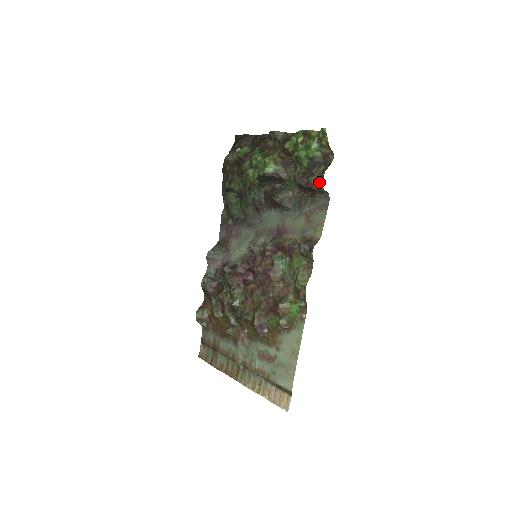
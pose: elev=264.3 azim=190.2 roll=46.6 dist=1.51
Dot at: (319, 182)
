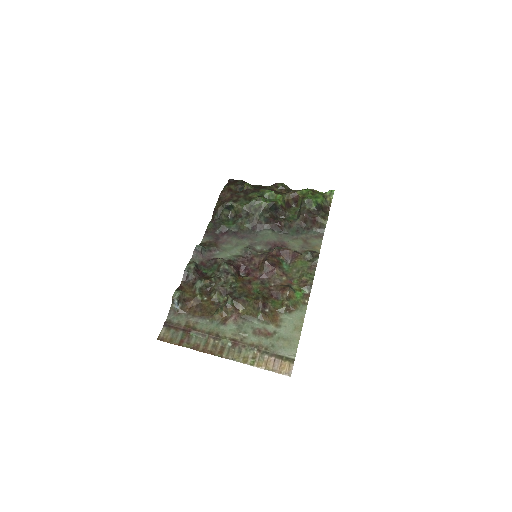
Dot at: (325, 218)
